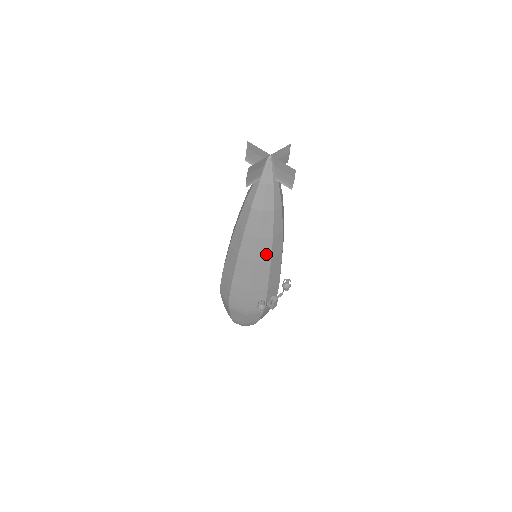
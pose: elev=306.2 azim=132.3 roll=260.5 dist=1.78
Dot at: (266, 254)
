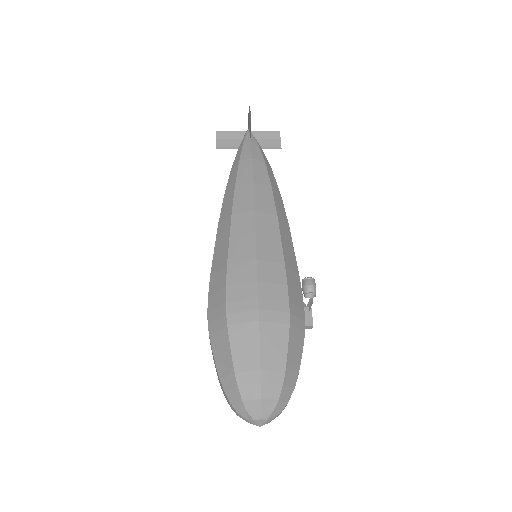
Dot at: (283, 214)
